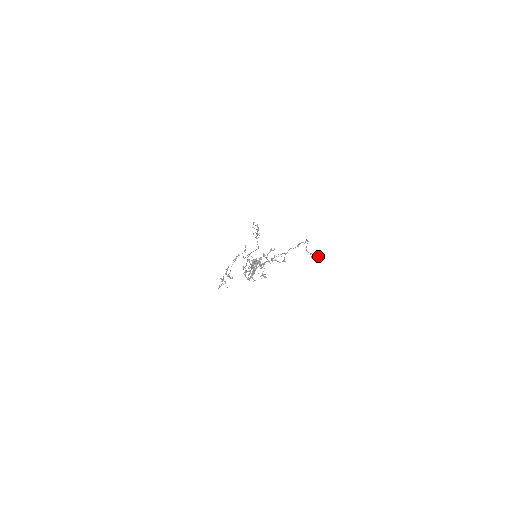
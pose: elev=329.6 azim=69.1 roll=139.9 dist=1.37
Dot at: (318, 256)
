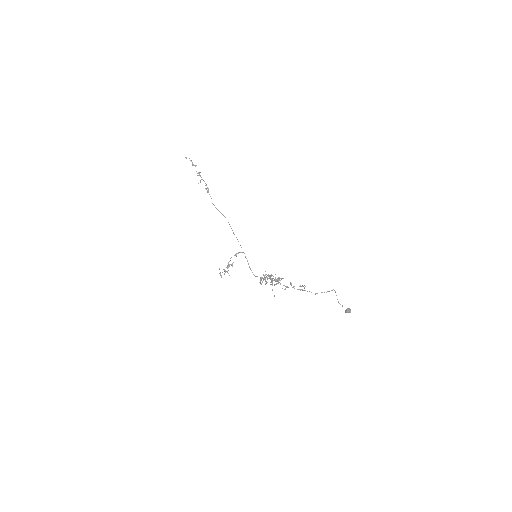
Dot at: occluded
